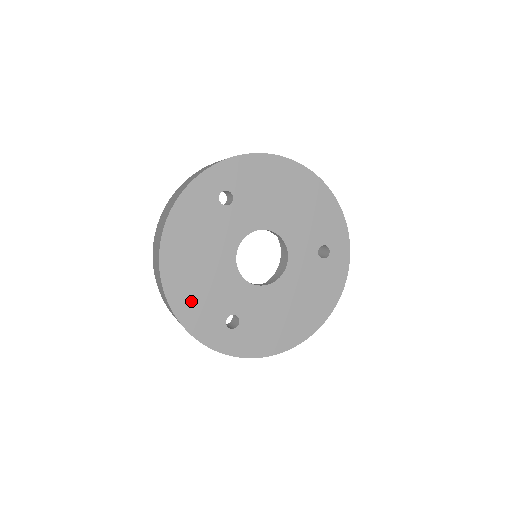
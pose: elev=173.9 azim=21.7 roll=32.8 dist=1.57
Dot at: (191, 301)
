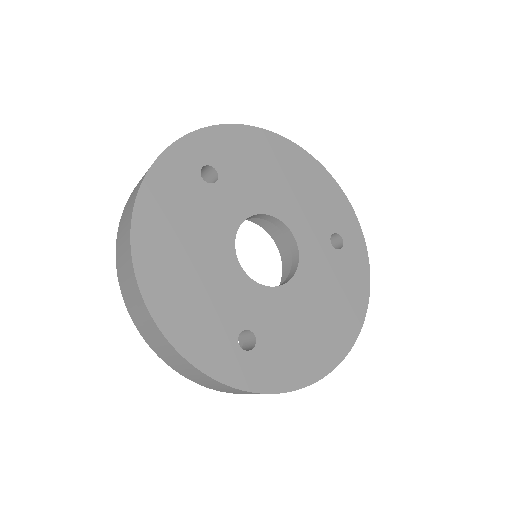
Dot at: (185, 313)
